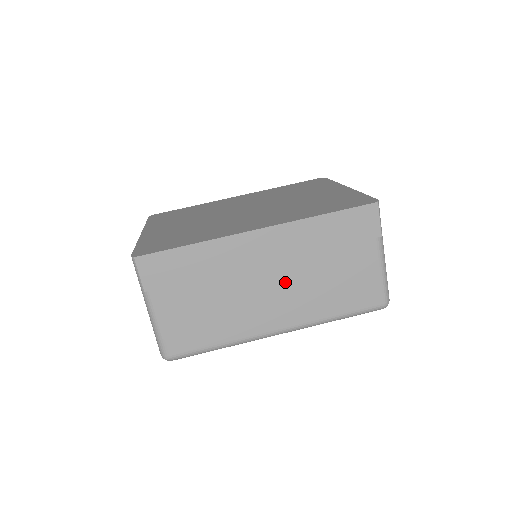
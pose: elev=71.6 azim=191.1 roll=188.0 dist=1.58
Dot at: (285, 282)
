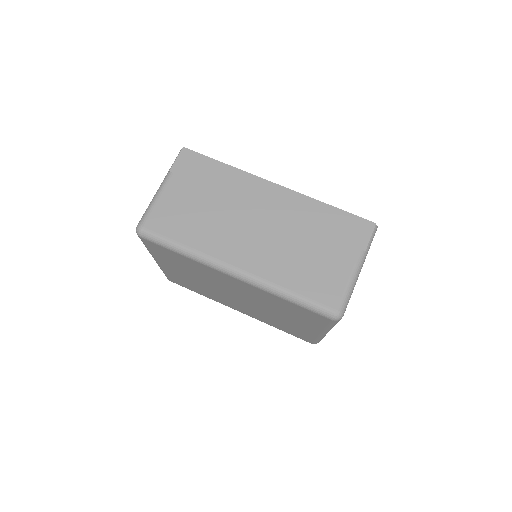
Dot at: (268, 233)
